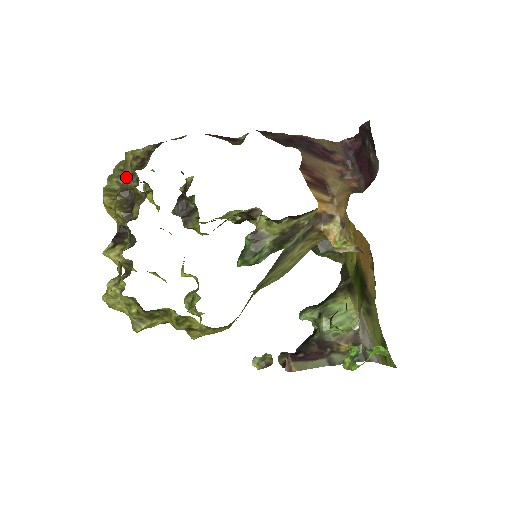
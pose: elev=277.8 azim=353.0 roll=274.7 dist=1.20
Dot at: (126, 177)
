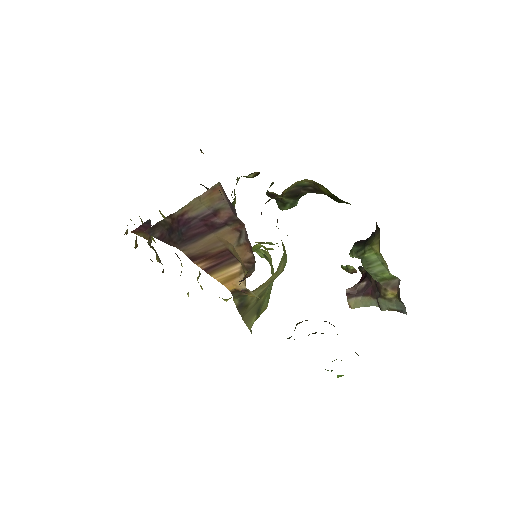
Dot at: occluded
